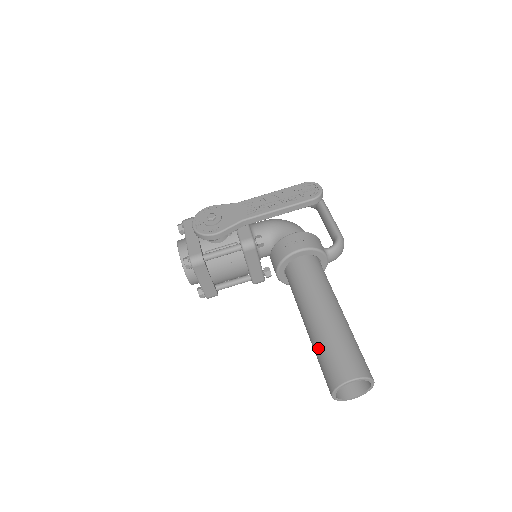
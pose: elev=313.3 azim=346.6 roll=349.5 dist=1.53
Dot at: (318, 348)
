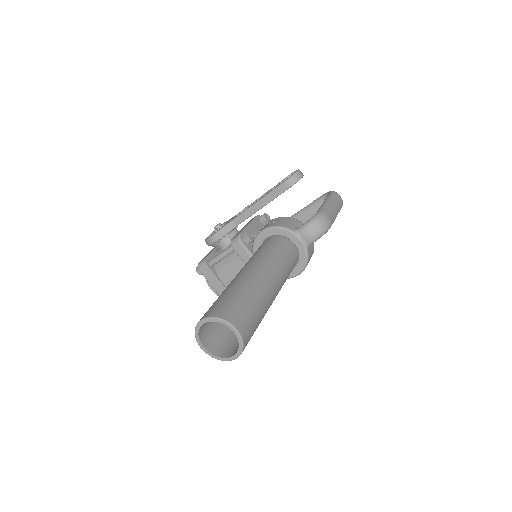
Dot at: occluded
